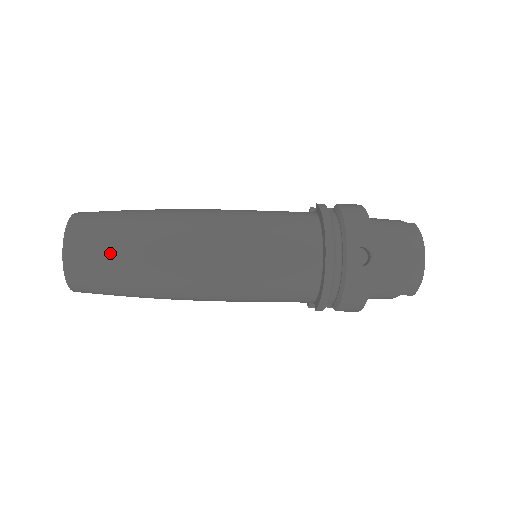
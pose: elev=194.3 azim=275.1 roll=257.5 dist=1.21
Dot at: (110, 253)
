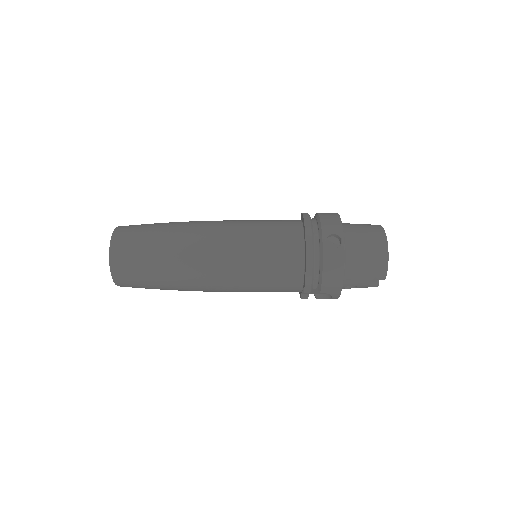
Dot at: (144, 246)
